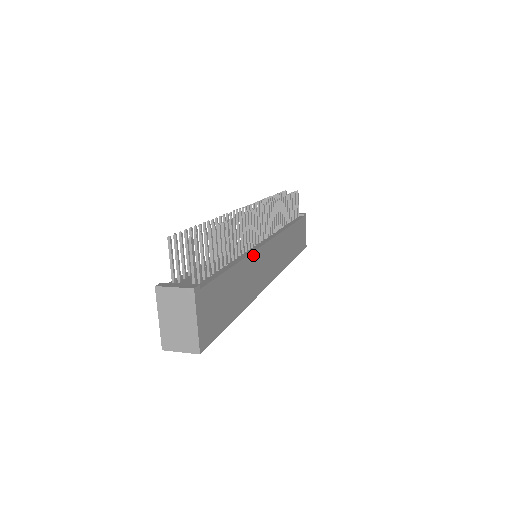
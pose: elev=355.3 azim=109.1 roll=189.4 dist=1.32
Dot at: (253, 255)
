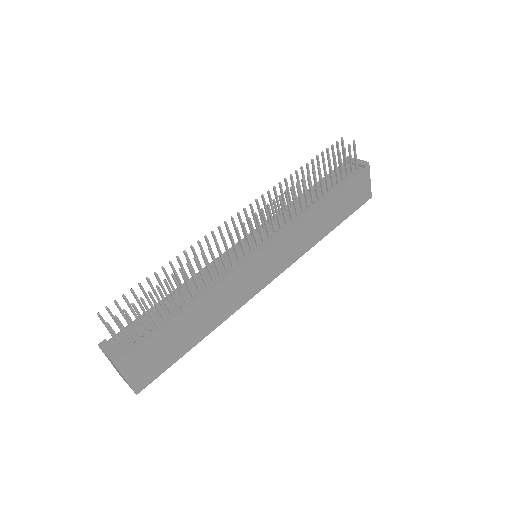
Dot at: (225, 281)
